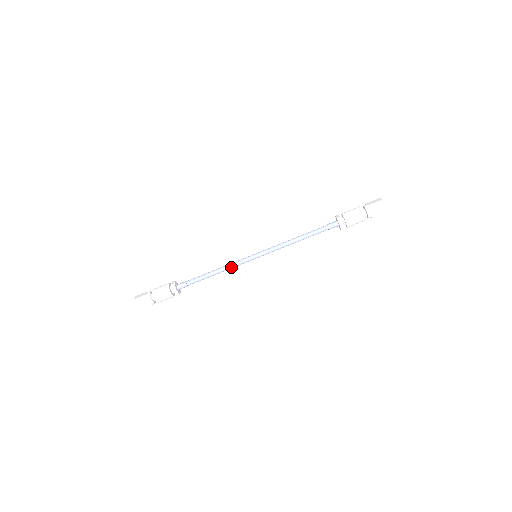
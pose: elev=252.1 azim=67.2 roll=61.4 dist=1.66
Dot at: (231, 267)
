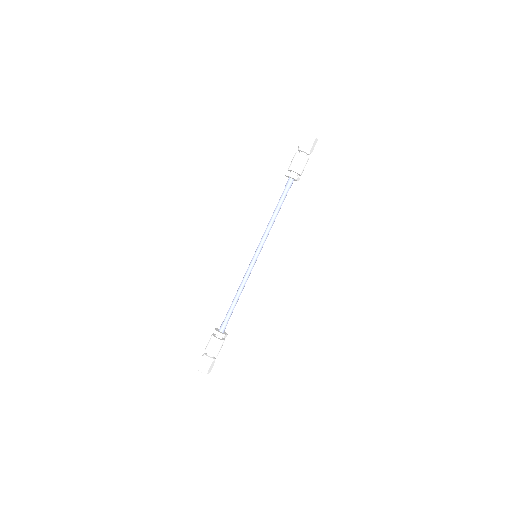
Dot at: (246, 281)
